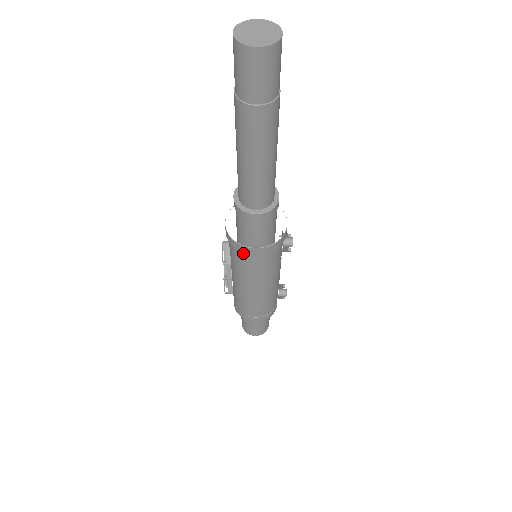
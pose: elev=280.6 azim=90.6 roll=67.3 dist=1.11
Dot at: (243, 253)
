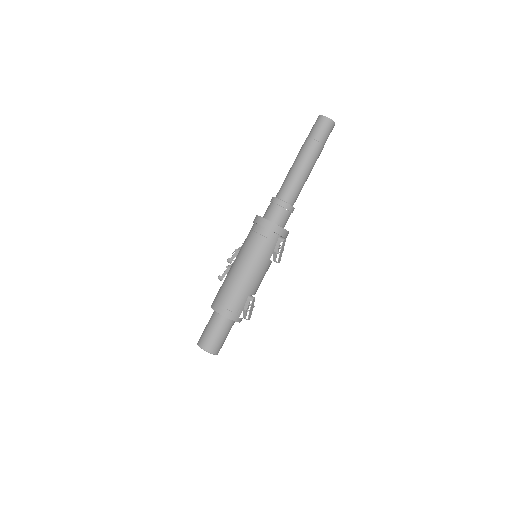
Dot at: (256, 226)
